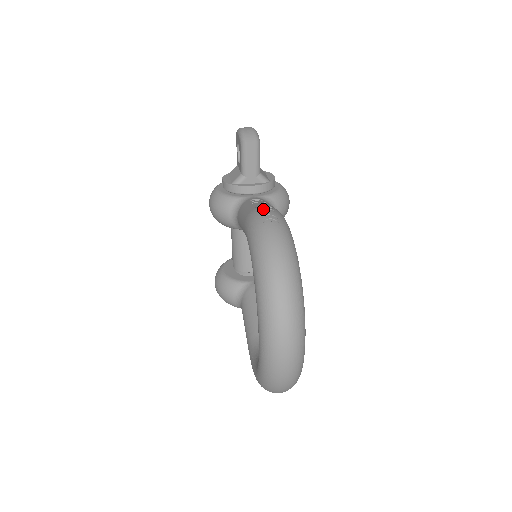
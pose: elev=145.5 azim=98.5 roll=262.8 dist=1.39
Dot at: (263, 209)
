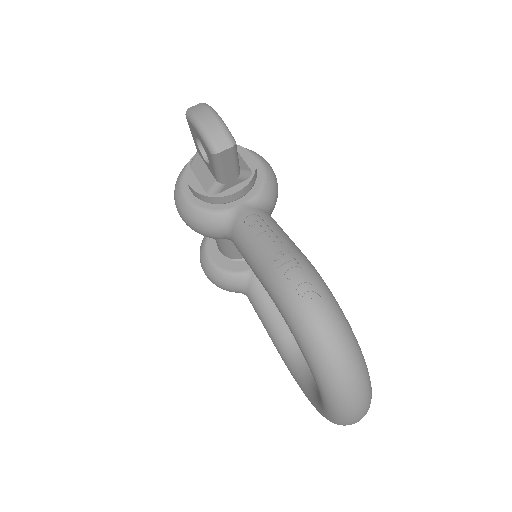
Dot at: (287, 270)
